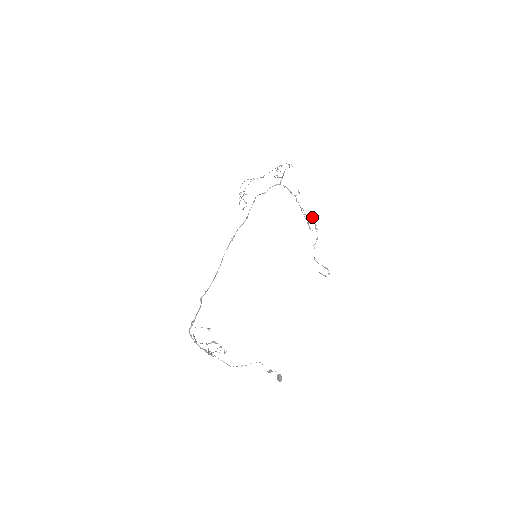
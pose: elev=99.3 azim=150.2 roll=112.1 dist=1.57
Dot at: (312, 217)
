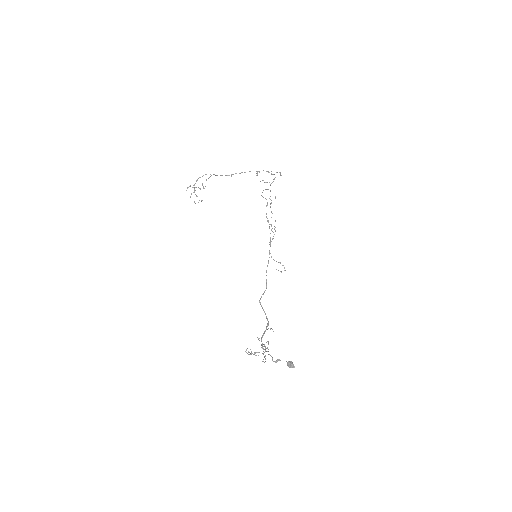
Dot at: (275, 220)
